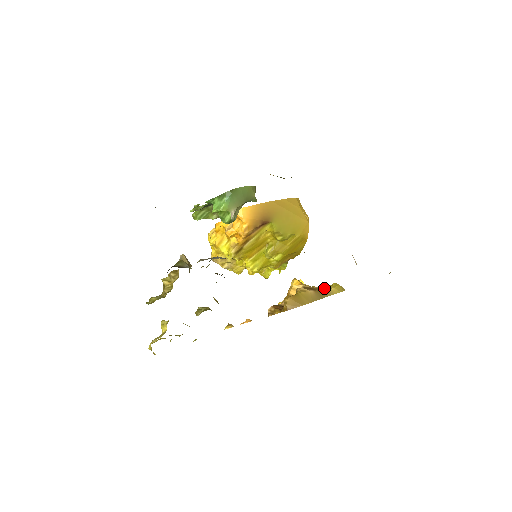
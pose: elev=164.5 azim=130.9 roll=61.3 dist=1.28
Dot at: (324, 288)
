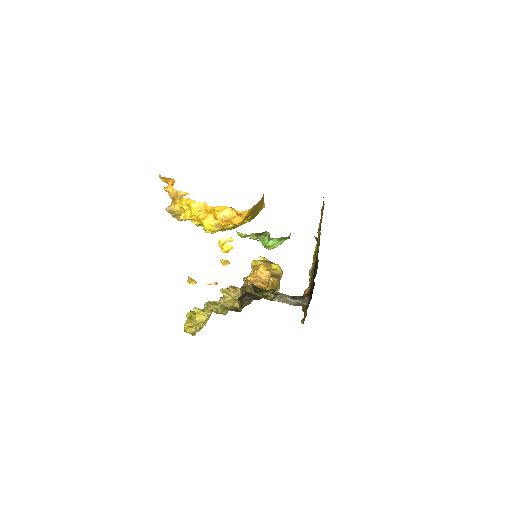
Dot at: (277, 272)
